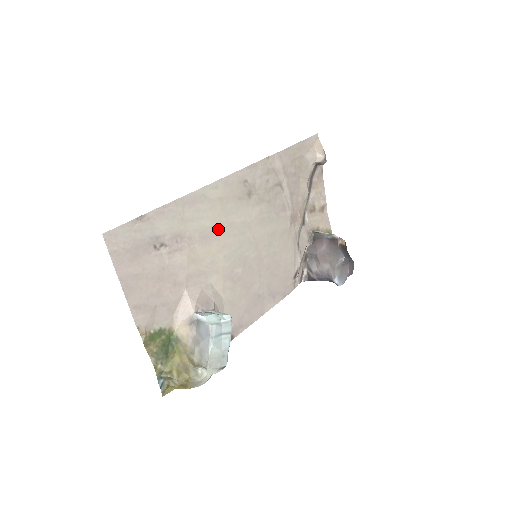
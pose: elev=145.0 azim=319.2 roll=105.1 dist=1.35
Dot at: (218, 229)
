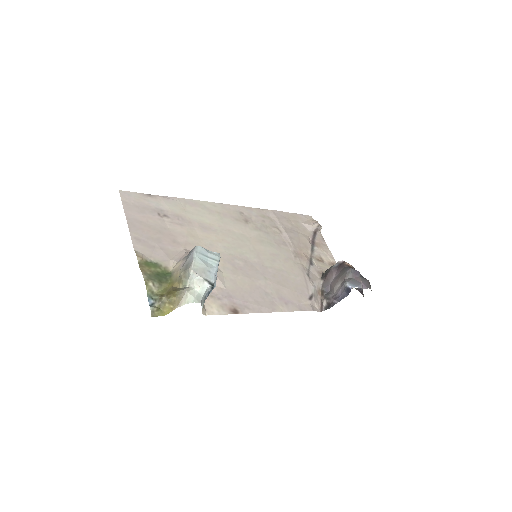
Dot at: (217, 228)
